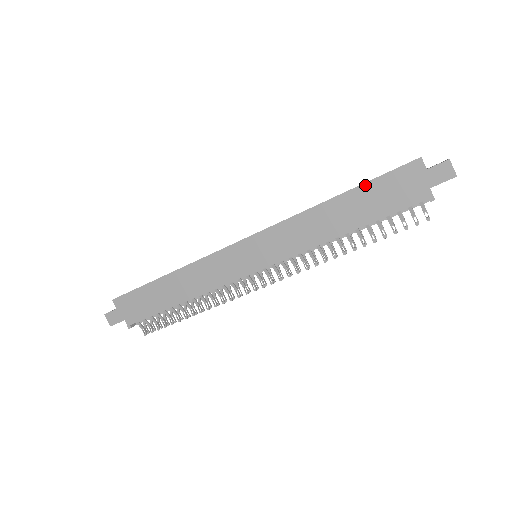
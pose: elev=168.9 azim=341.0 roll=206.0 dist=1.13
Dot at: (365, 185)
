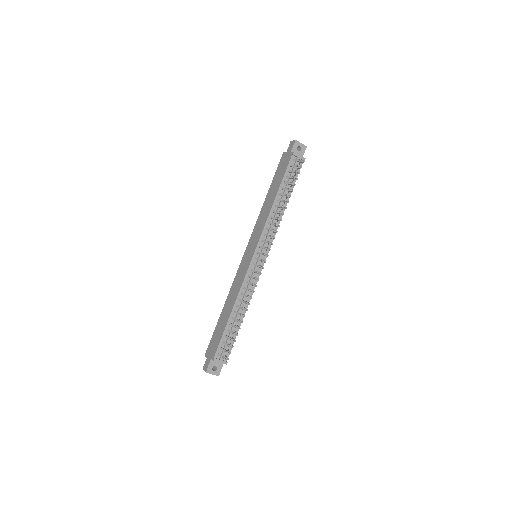
Dot at: (273, 181)
